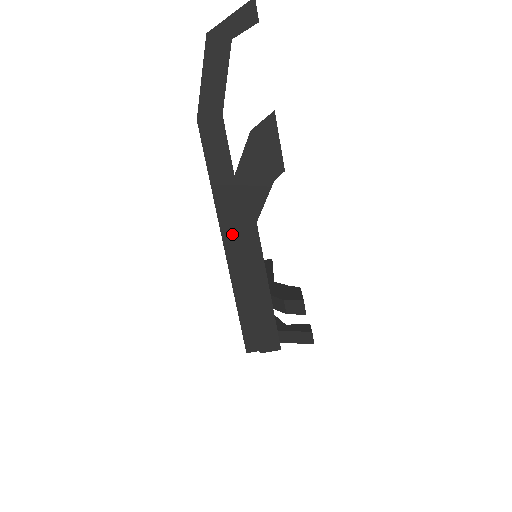
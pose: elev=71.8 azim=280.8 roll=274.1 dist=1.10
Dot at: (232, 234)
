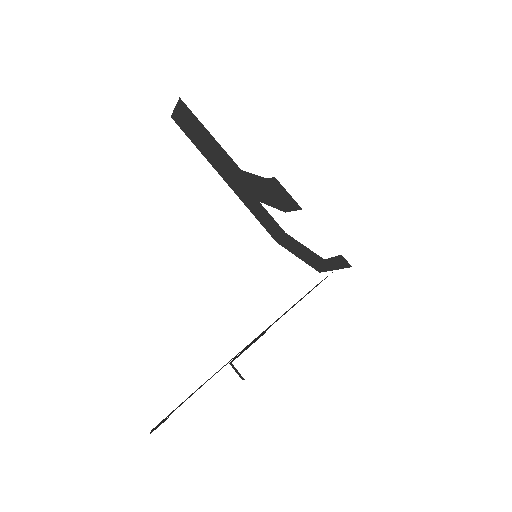
Dot at: occluded
